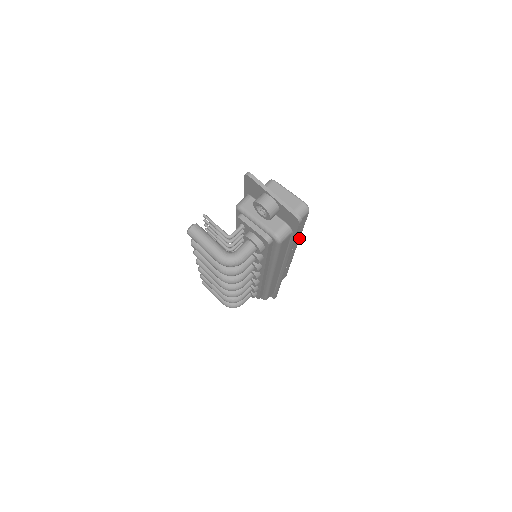
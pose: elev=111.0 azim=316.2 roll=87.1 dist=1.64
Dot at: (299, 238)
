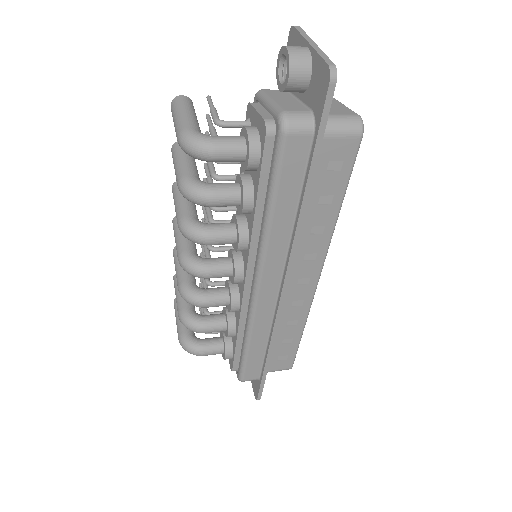
Dot at: (330, 235)
